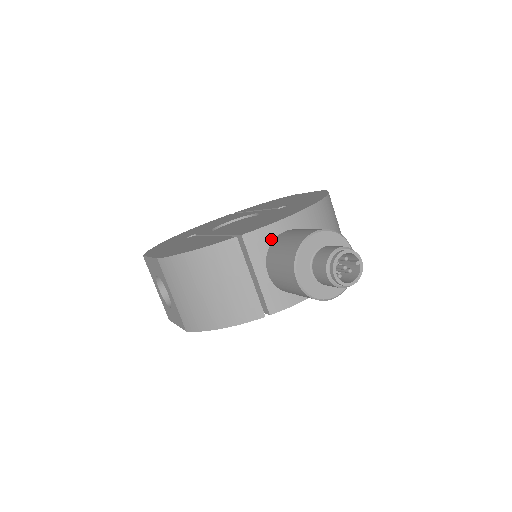
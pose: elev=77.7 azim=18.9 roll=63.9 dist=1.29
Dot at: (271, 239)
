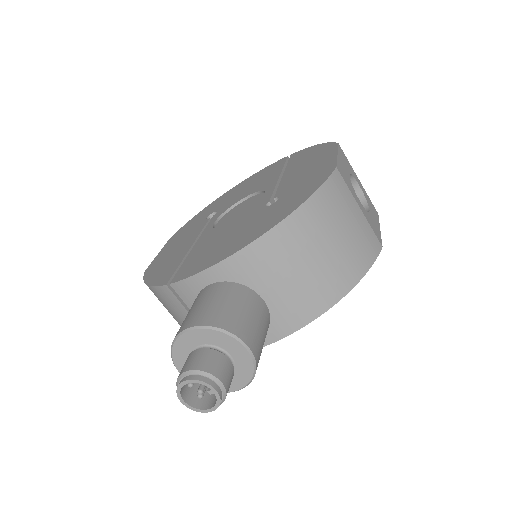
Dot at: (200, 290)
